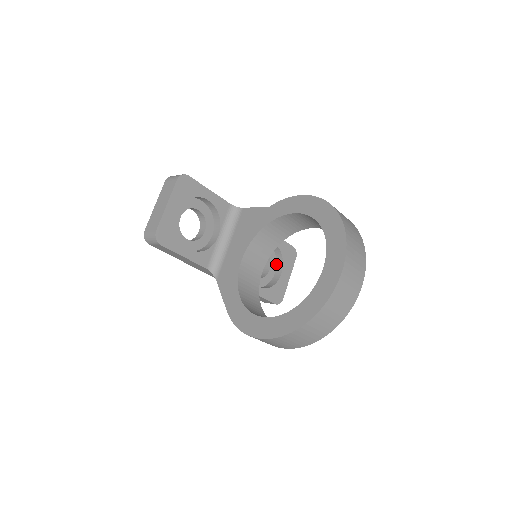
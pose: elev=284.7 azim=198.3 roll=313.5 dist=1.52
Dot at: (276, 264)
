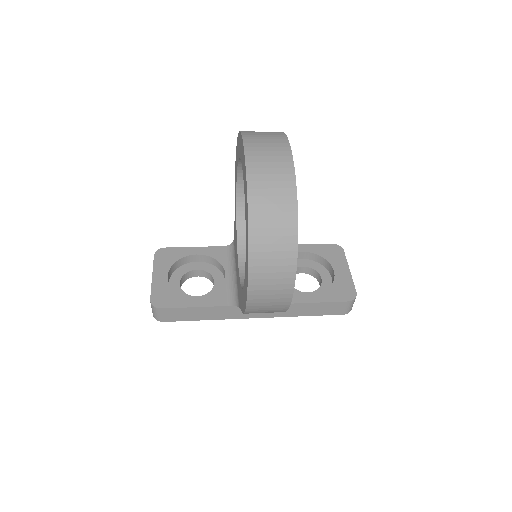
Dot at: (327, 271)
